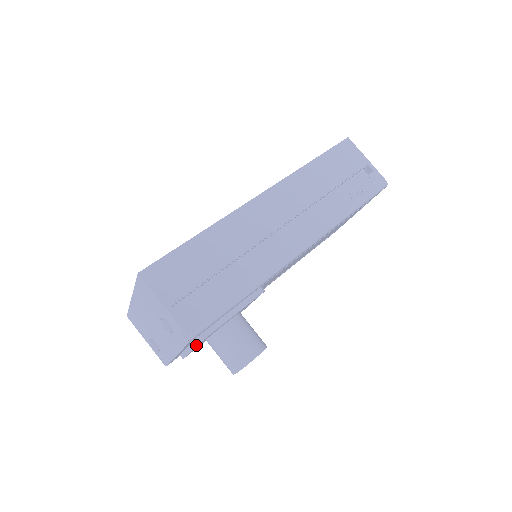
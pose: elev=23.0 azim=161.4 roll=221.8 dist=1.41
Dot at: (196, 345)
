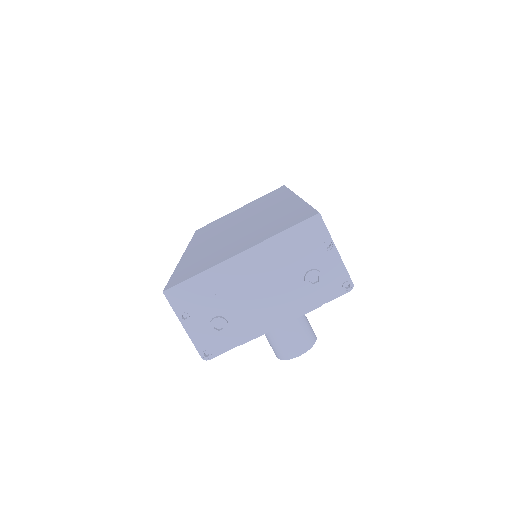
Dot at: (316, 308)
